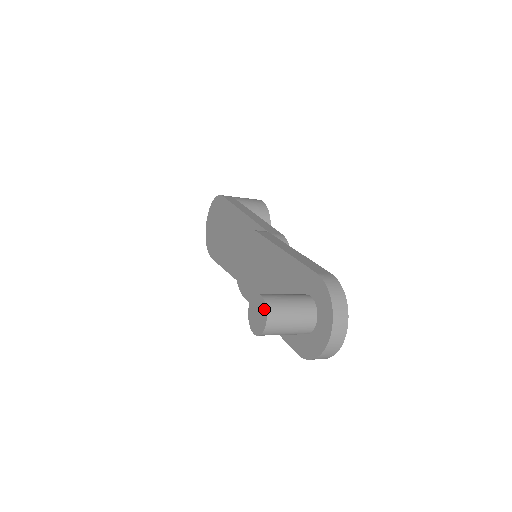
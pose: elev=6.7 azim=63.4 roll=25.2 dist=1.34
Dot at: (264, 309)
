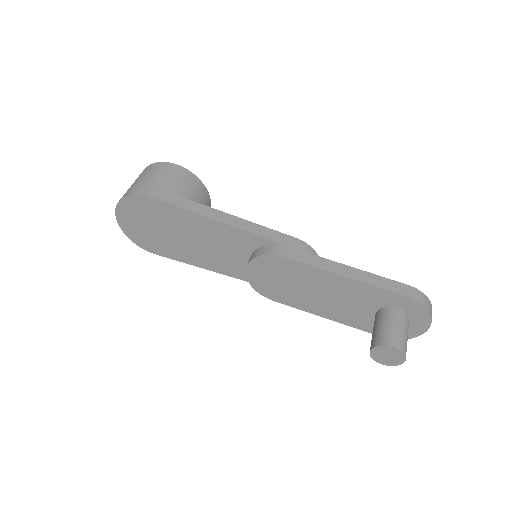
Dot at: (401, 355)
